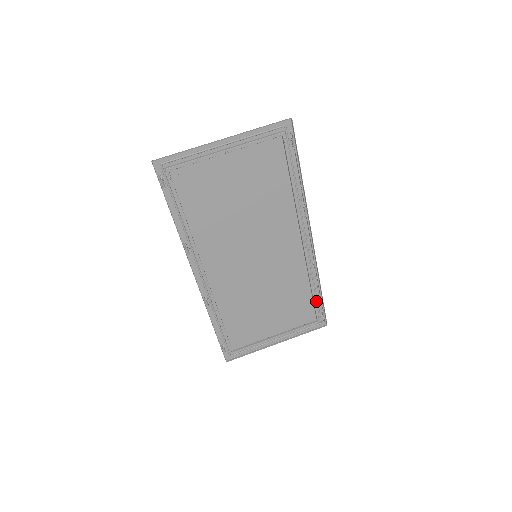
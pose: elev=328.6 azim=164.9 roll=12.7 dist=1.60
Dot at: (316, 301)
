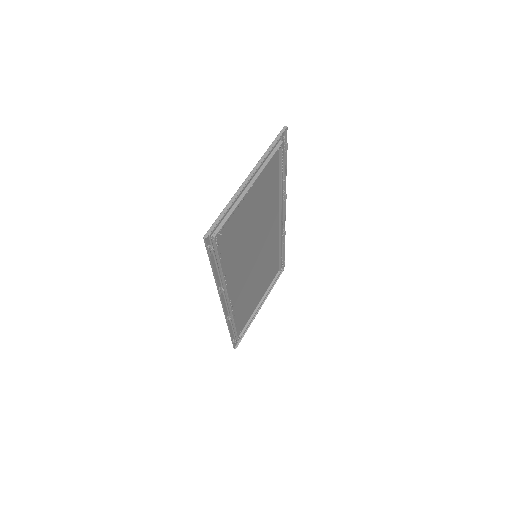
Dot at: occluded
